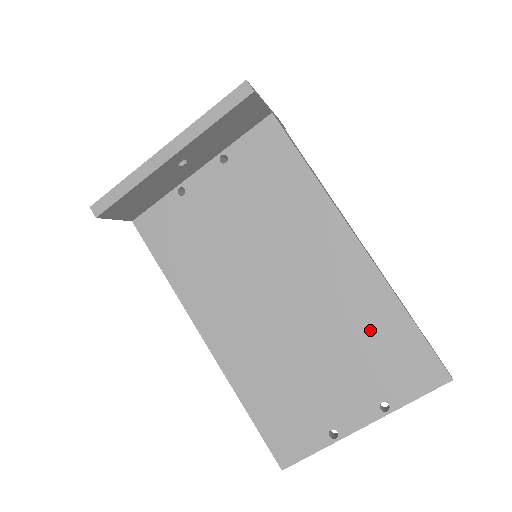
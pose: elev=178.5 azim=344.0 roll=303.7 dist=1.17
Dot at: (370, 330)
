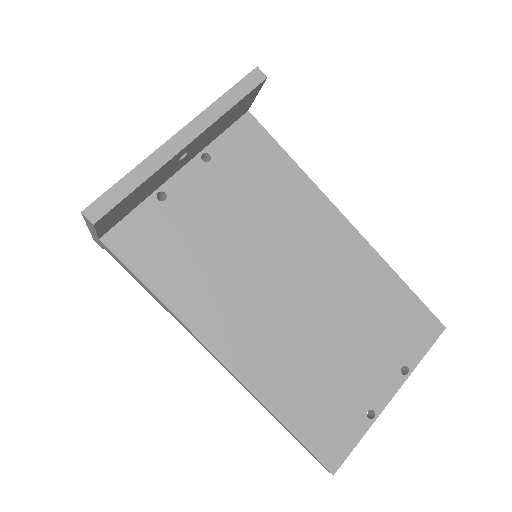
Dot at: (378, 303)
